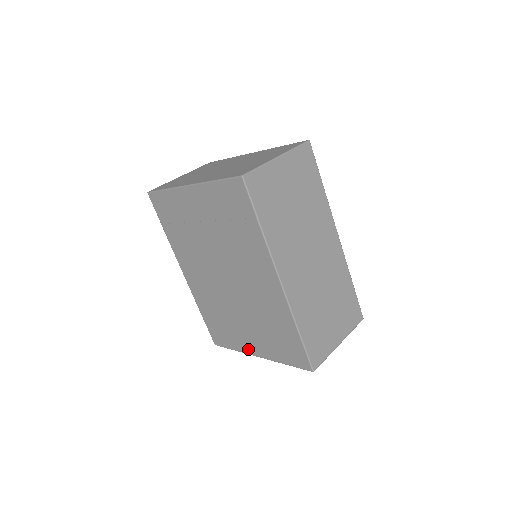
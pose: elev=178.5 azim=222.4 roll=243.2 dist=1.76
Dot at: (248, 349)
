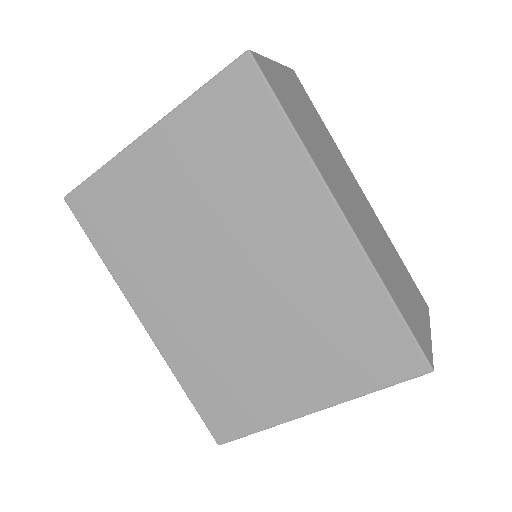
Dot at: (290, 408)
